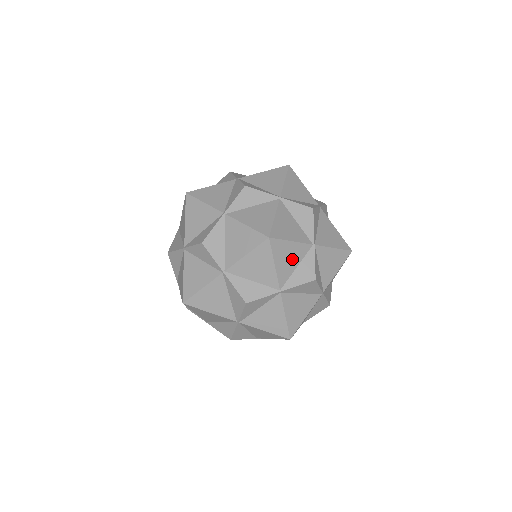
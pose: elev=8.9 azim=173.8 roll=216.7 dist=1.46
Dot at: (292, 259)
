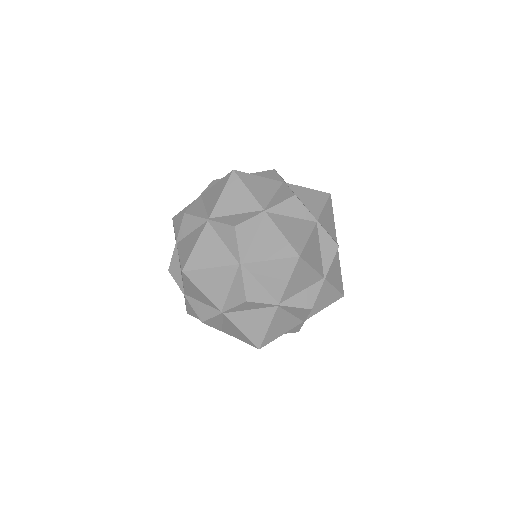
Dot at: (266, 189)
